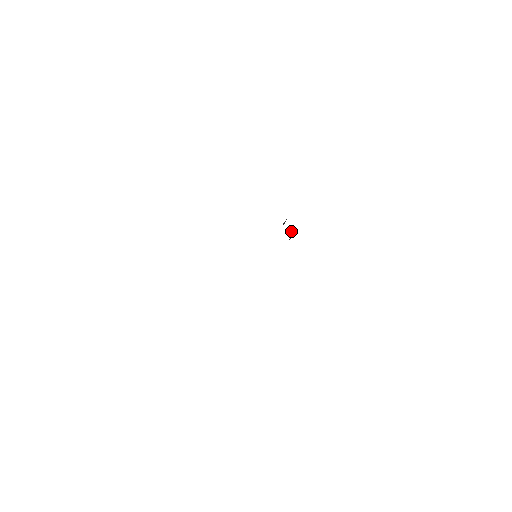
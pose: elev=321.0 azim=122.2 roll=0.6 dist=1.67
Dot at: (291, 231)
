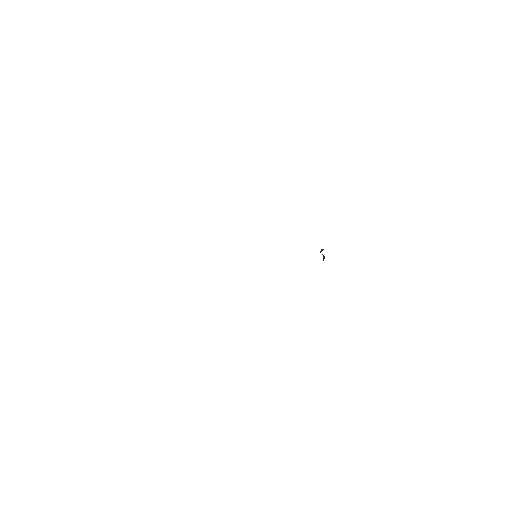
Dot at: (323, 257)
